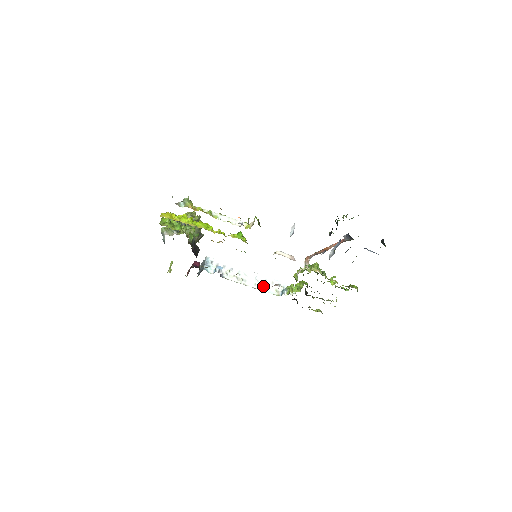
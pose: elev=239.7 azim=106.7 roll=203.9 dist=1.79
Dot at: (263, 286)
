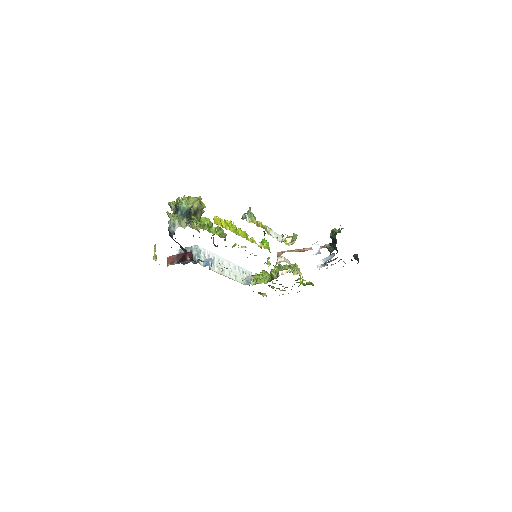
Dot at: (235, 275)
